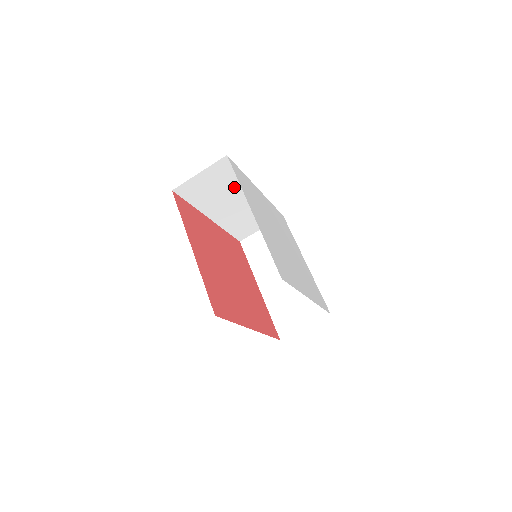
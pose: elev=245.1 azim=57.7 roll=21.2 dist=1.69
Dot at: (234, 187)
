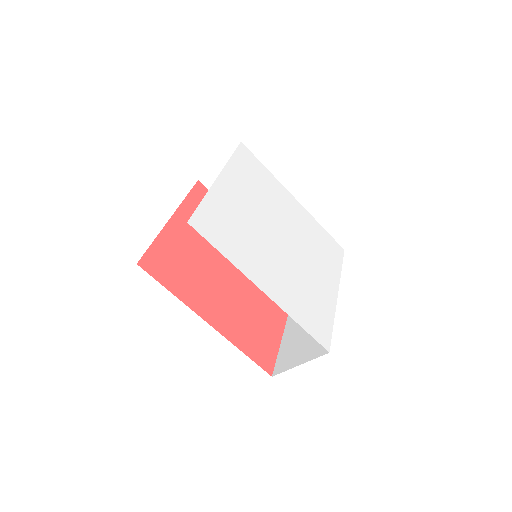
Dot at: occluded
